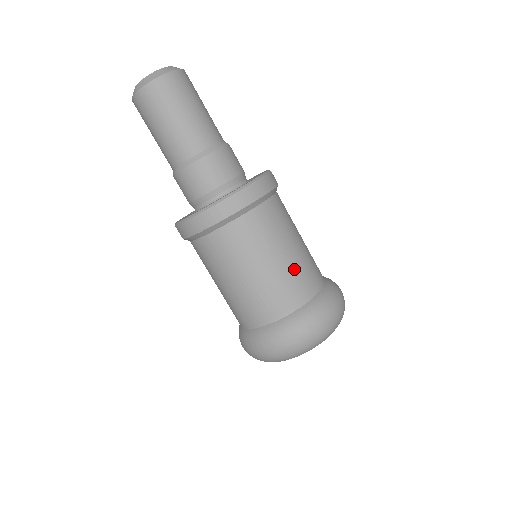
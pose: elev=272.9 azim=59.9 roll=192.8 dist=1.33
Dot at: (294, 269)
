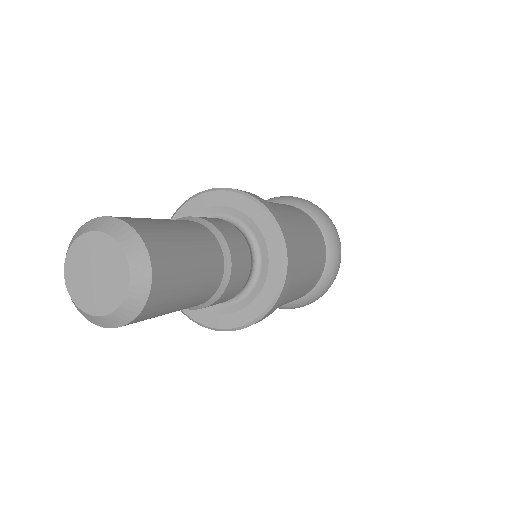
Dot at: (311, 234)
